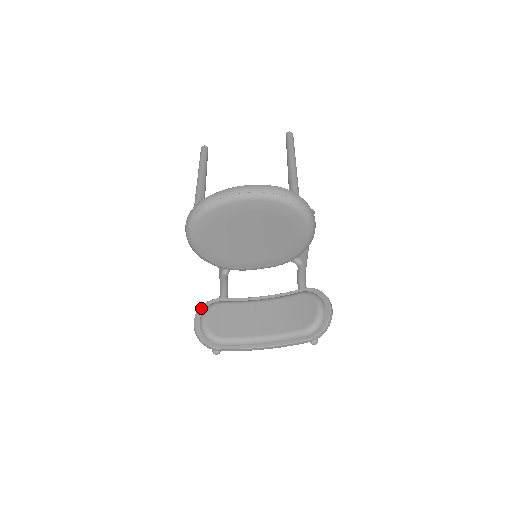
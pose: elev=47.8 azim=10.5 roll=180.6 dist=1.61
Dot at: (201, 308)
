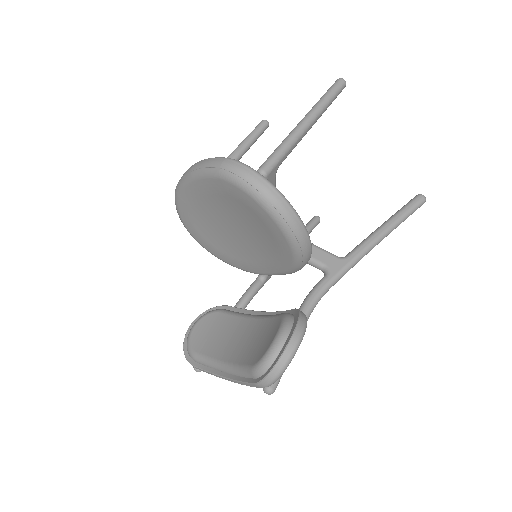
Dot at: (203, 313)
